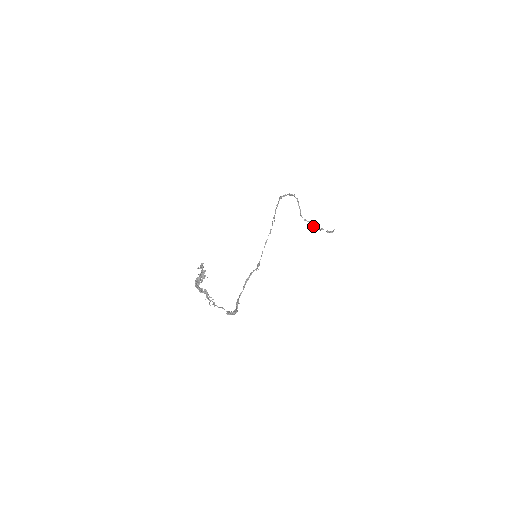
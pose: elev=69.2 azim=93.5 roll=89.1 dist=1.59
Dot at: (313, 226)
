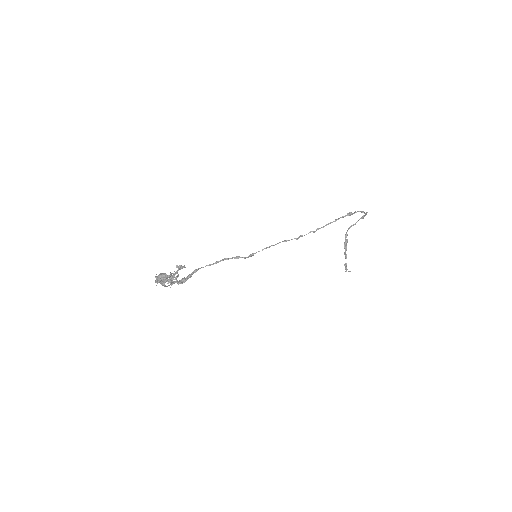
Dot at: (345, 244)
